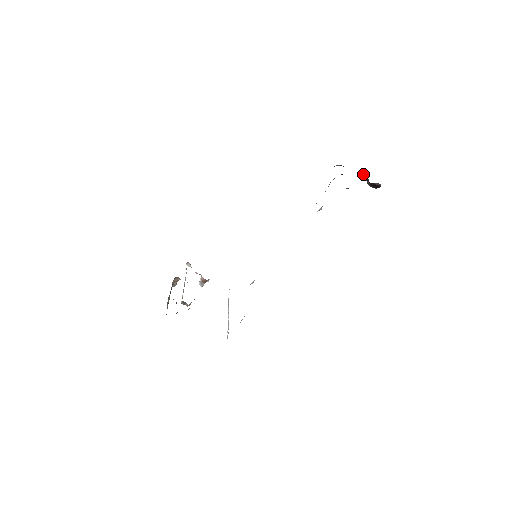
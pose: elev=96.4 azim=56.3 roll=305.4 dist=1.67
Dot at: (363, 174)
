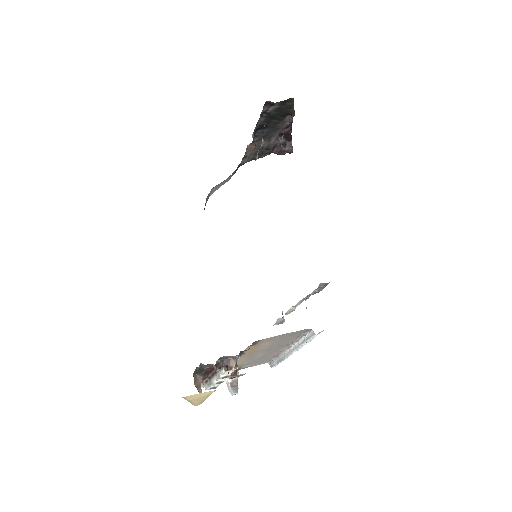
Dot at: (273, 152)
